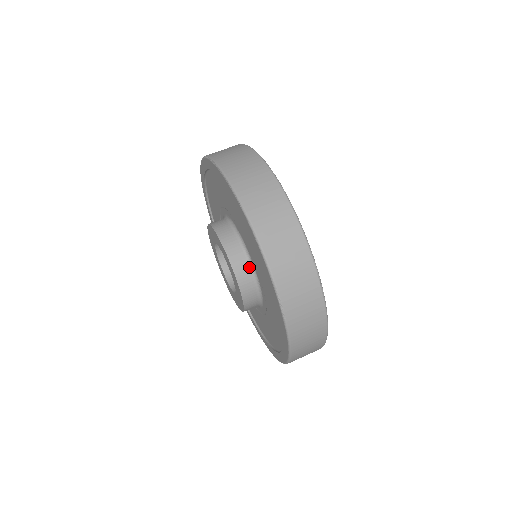
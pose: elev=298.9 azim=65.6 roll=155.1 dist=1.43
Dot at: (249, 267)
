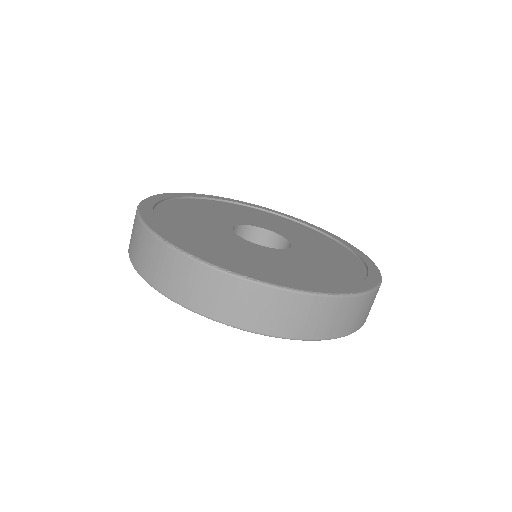
Dot at: occluded
